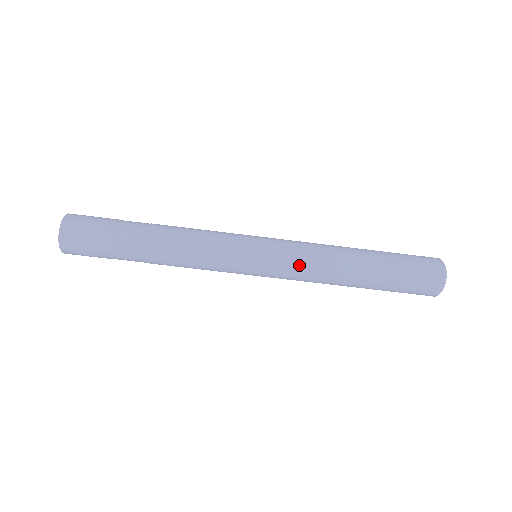
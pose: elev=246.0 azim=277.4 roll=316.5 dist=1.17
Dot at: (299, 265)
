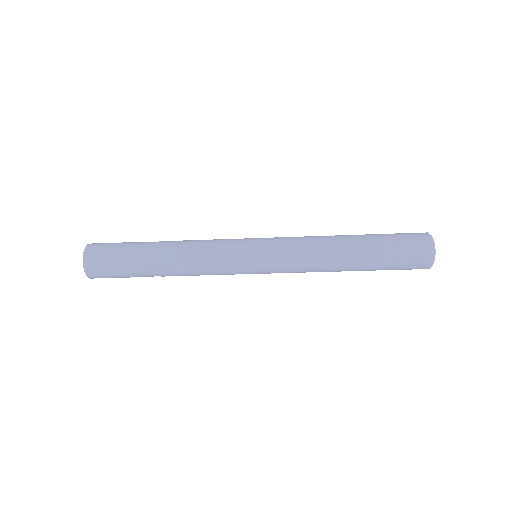
Dot at: (294, 272)
